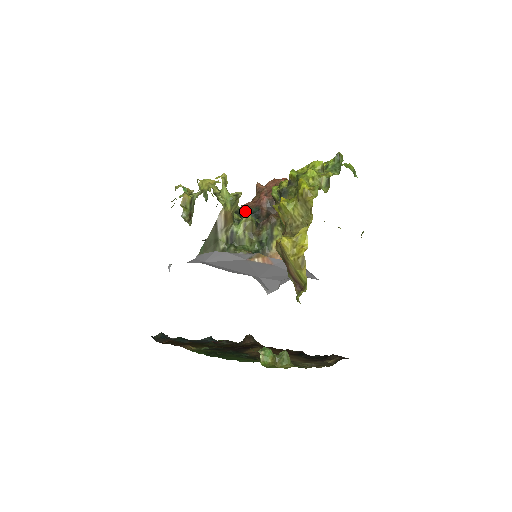
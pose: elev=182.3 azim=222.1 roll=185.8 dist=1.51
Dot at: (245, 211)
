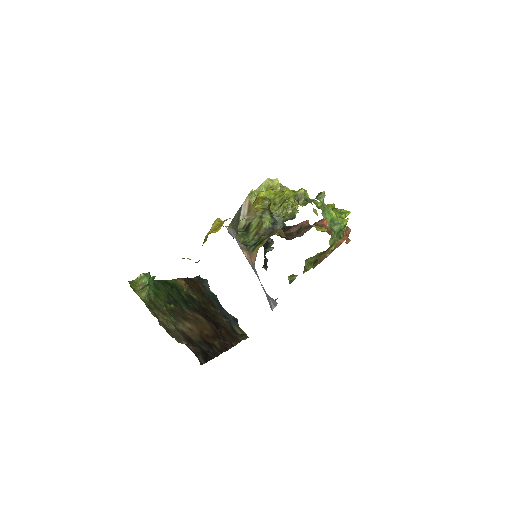
Dot at: occluded
